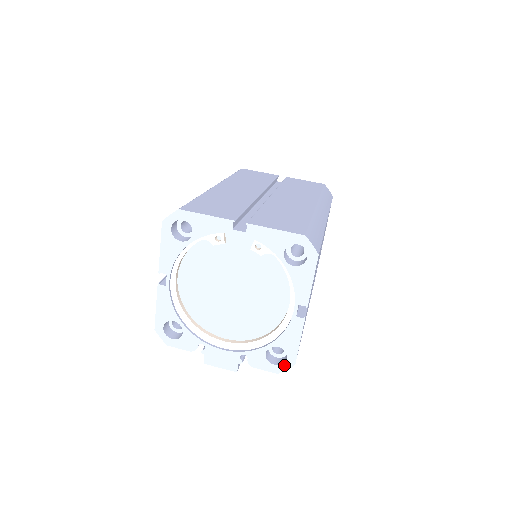
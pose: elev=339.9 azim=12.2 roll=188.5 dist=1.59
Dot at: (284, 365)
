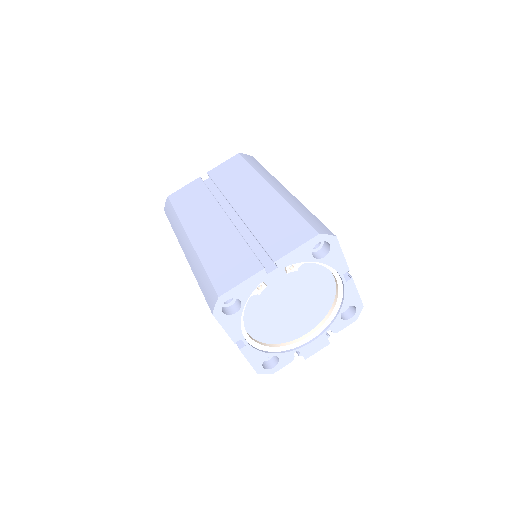
Dot at: (357, 313)
